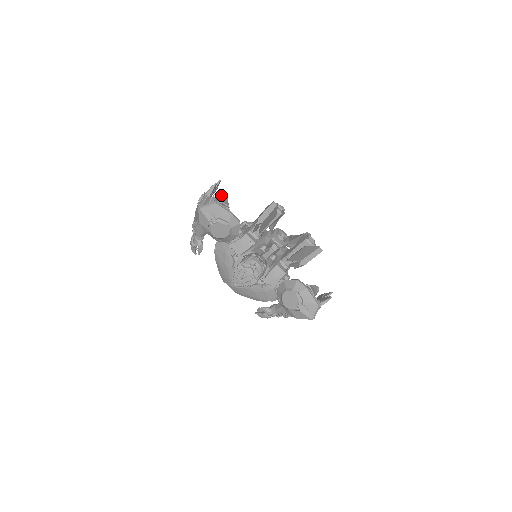
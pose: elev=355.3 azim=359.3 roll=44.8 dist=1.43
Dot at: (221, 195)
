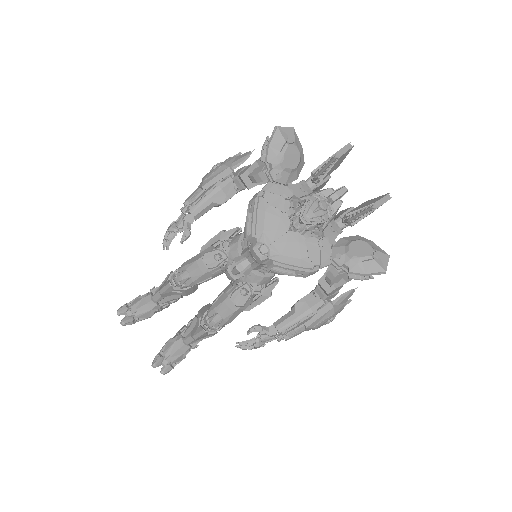
Dot at: occluded
